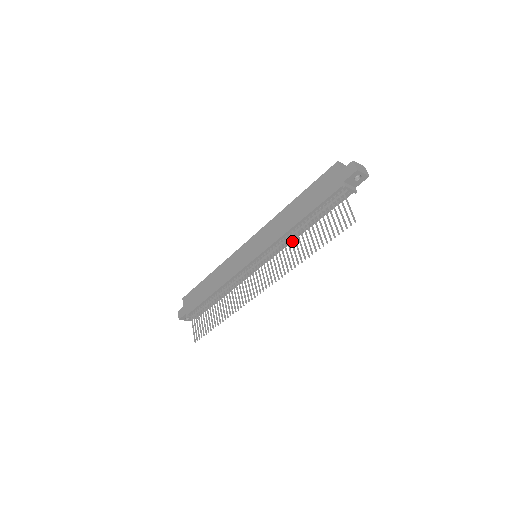
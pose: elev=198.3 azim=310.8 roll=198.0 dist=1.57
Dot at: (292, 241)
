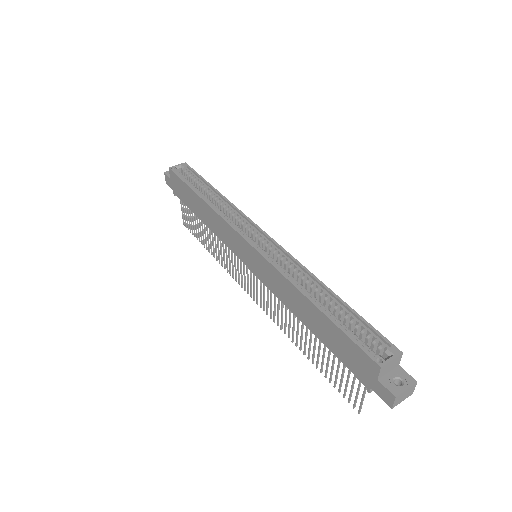
Dot at: occluded
